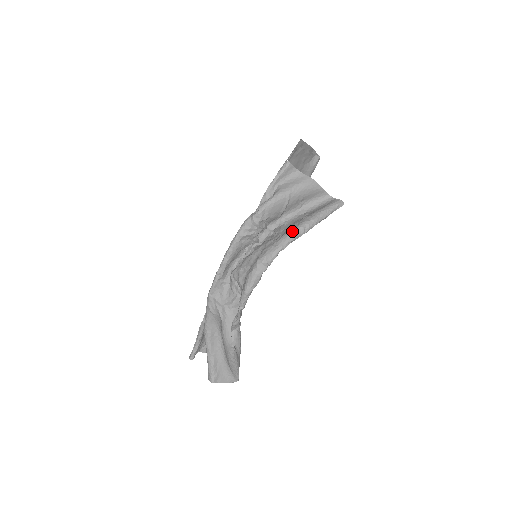
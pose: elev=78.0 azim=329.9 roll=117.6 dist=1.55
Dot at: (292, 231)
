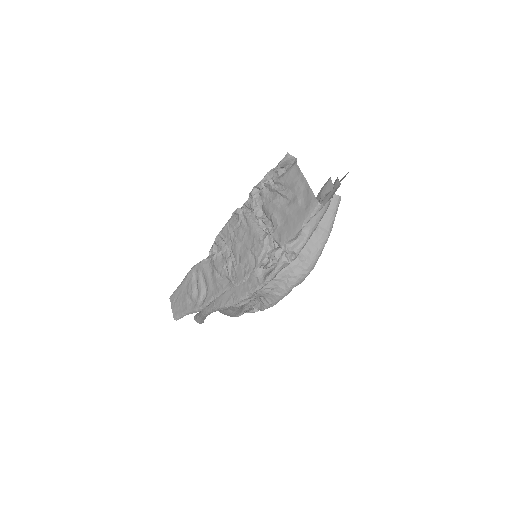
Dot at: (317, 255)
